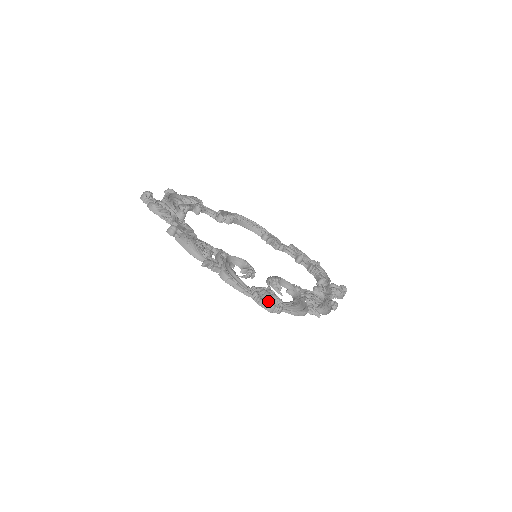
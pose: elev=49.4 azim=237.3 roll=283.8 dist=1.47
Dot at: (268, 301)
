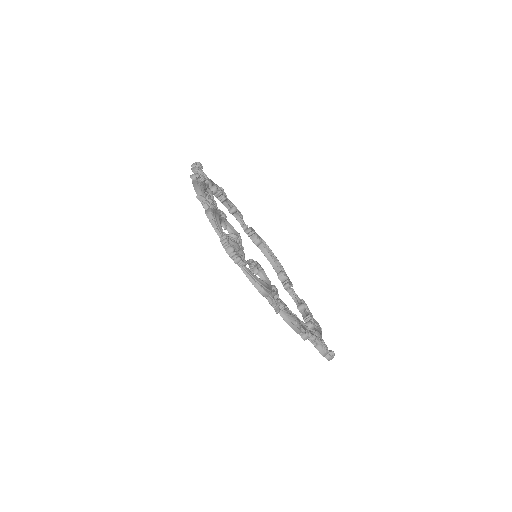
Dot at: (231, 245)
